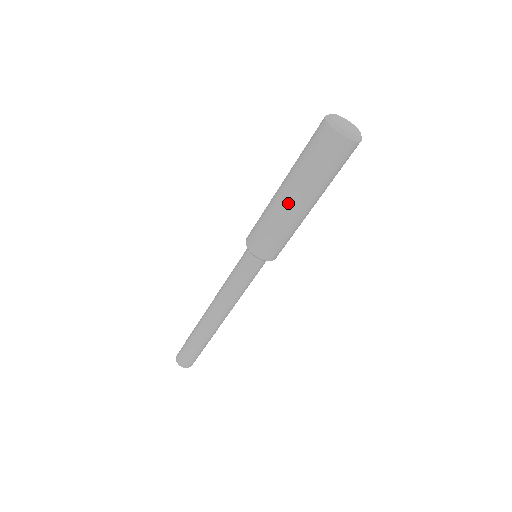
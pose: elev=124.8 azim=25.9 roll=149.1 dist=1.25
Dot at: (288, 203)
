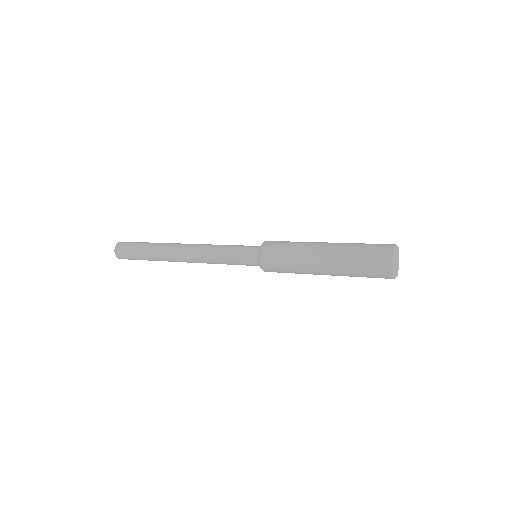
Dot at: (319, 254)
